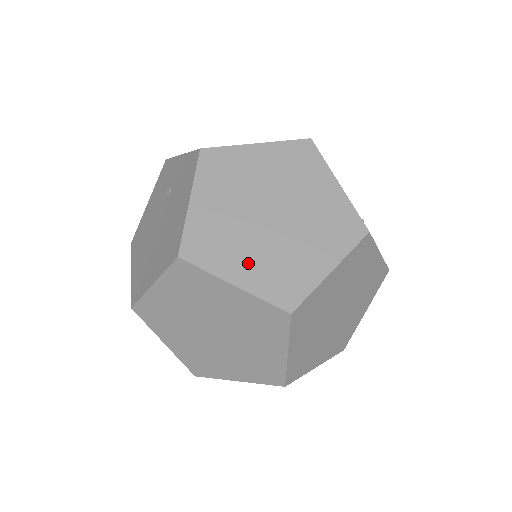
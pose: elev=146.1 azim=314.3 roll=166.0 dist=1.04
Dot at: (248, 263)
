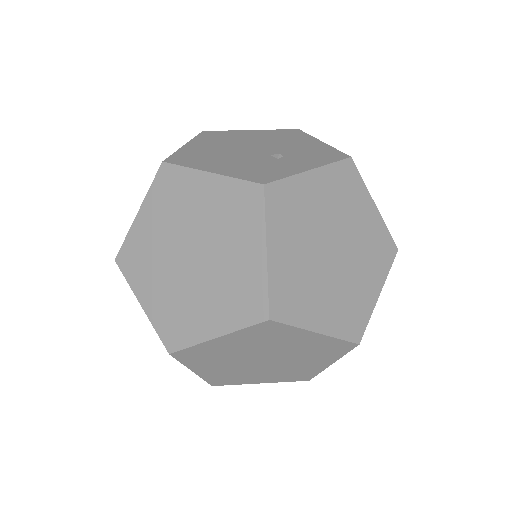
Dot at: (209, 311)
